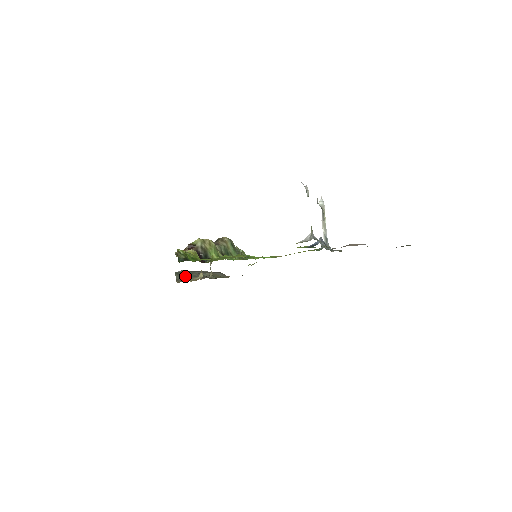
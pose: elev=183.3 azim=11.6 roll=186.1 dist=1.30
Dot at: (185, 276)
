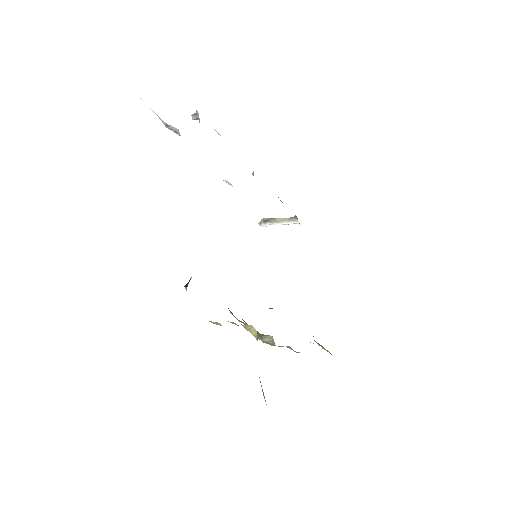
Dot at: occluded
